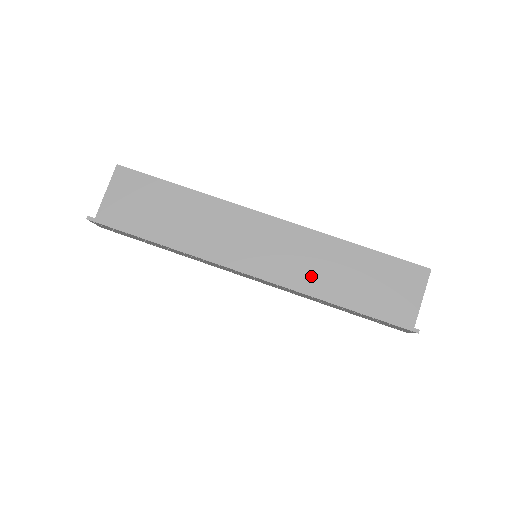
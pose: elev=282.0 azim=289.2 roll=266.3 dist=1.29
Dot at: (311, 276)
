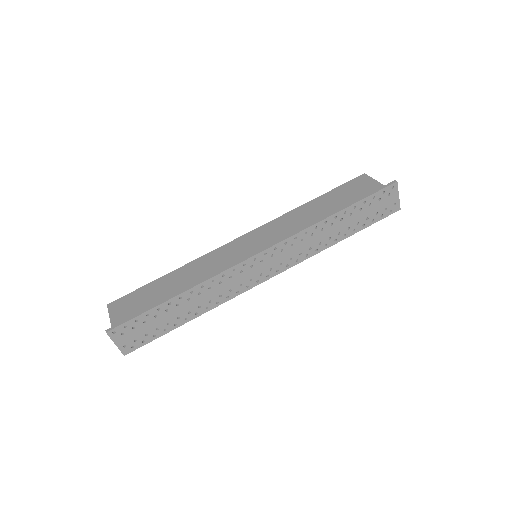
Dot at: occluded
